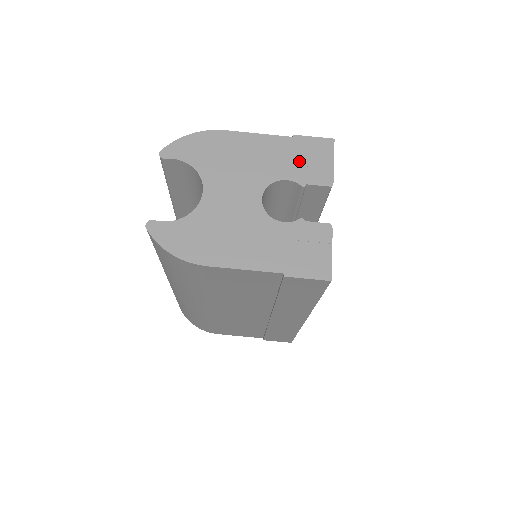
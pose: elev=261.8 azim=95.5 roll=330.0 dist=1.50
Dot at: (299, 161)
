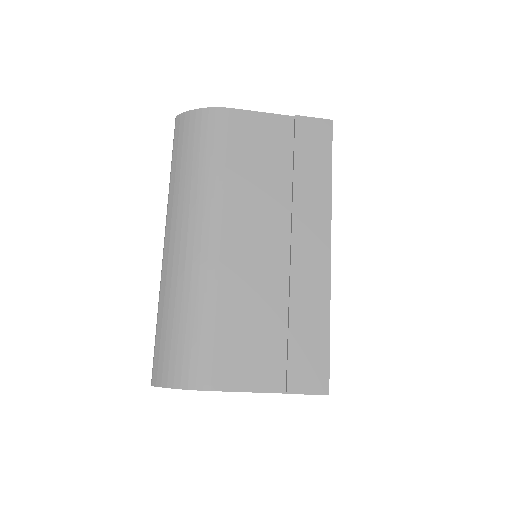
Dot at: occluded
